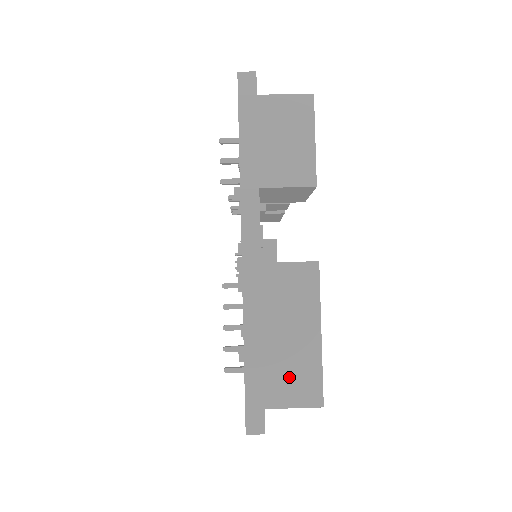
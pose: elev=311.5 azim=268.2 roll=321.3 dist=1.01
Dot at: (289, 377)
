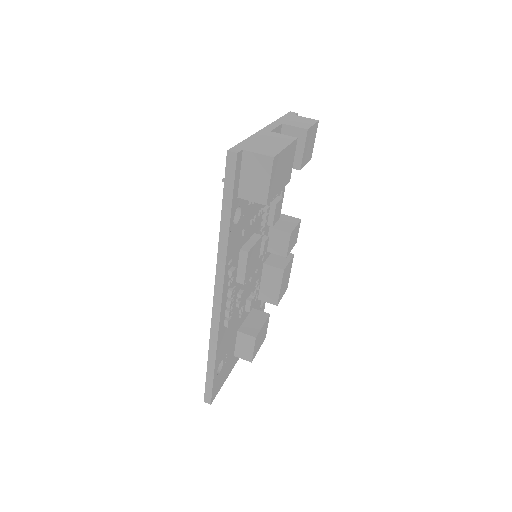
Dot at: (262, 148)
